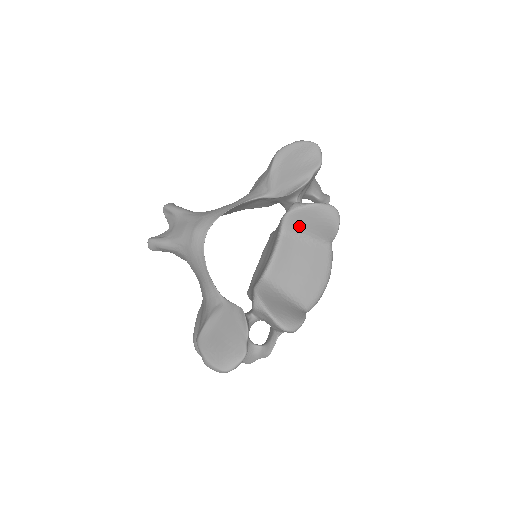
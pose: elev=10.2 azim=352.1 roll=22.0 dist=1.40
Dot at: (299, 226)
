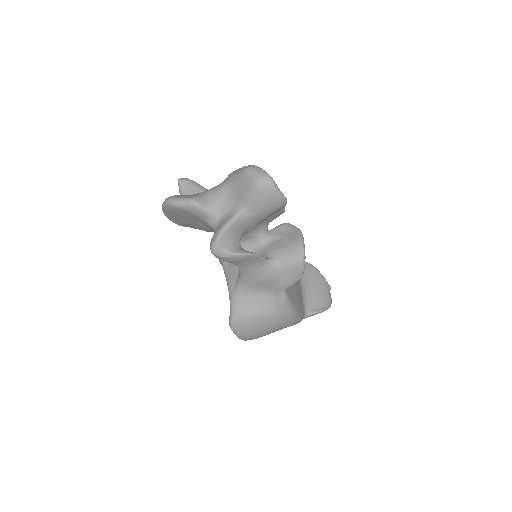
Dot at: (307, 277)
